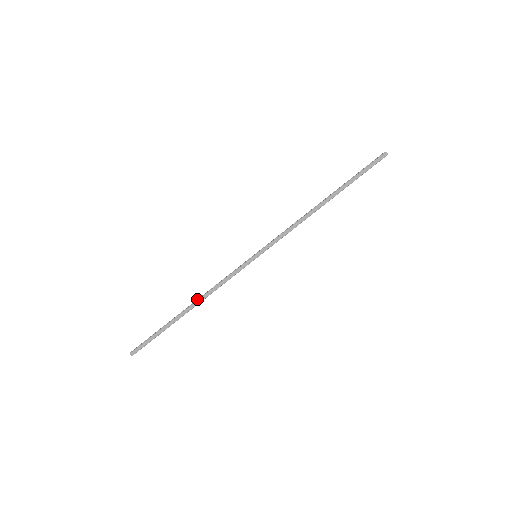
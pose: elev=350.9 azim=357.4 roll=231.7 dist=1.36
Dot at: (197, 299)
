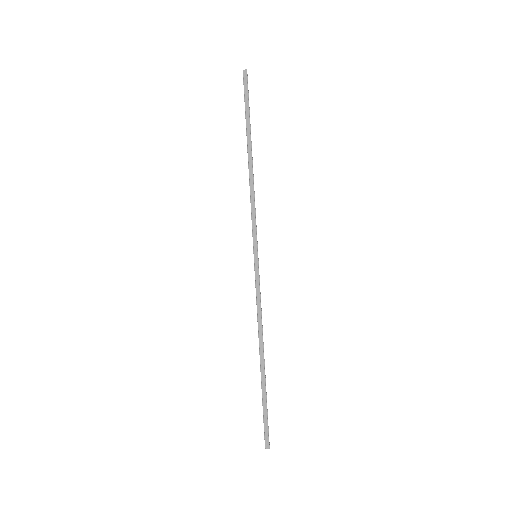
Dot at: occluded
